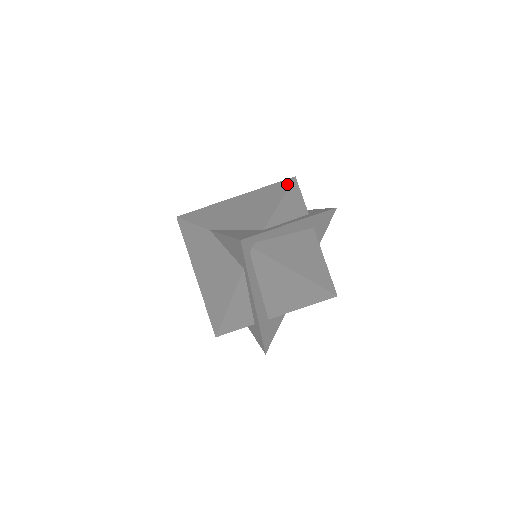
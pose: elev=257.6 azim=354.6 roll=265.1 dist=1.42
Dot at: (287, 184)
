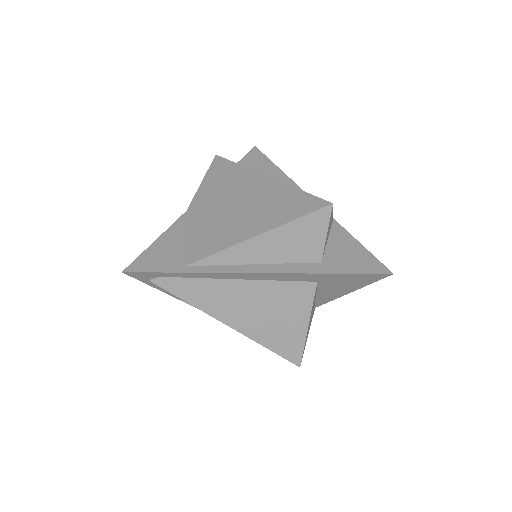
Dot at: (306, 210)
